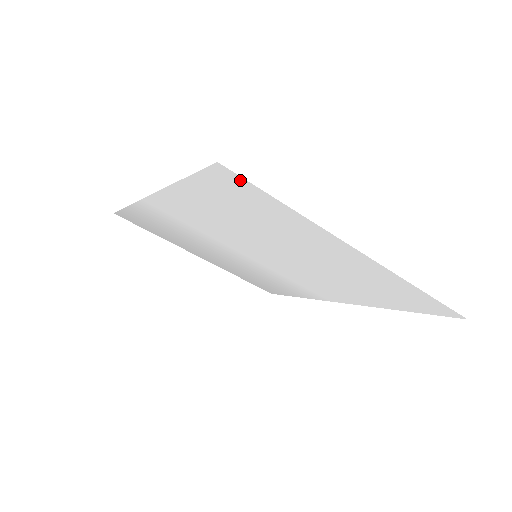
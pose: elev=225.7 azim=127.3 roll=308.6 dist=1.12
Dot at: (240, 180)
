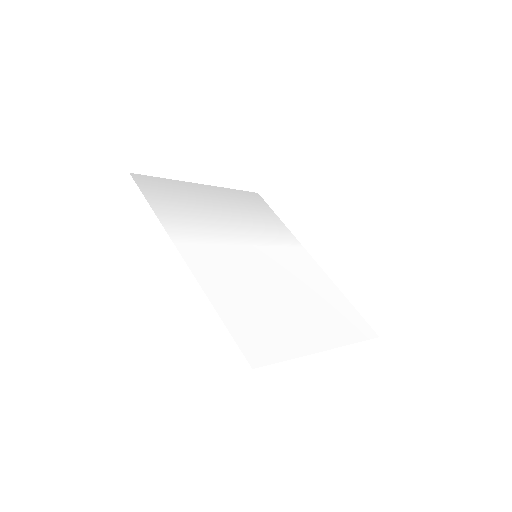
Dot at: (263, 361)
